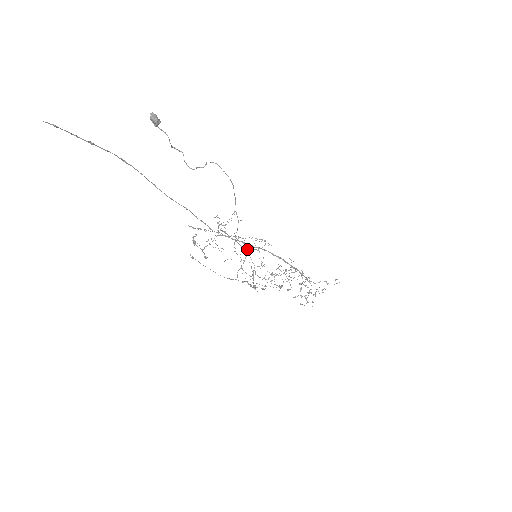
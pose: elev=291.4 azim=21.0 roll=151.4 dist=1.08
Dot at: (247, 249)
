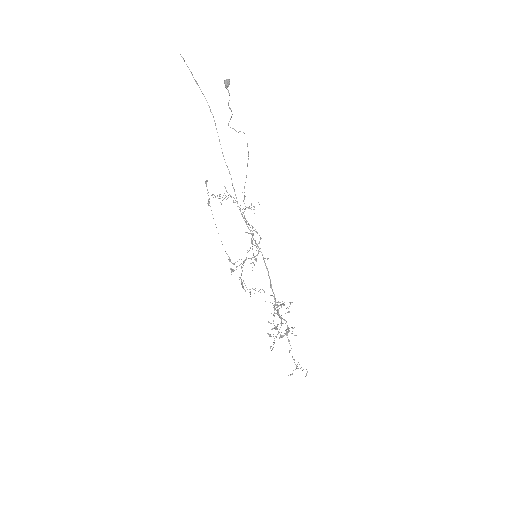
Dot at: (252, 242)
